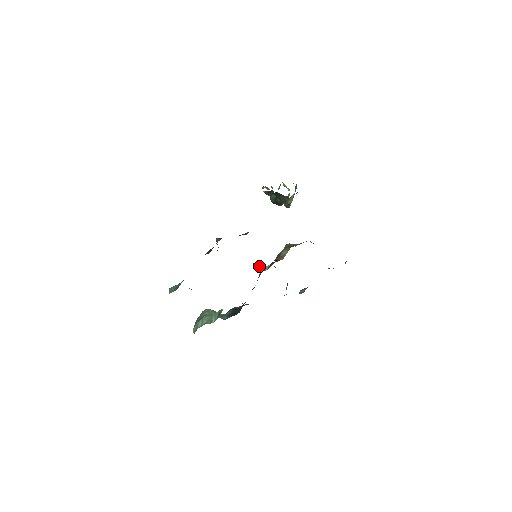
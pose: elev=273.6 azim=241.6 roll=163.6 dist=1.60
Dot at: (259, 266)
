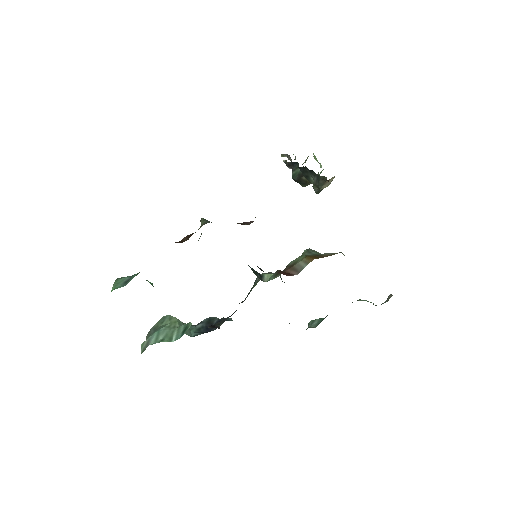
Dot at: (257, 272)
